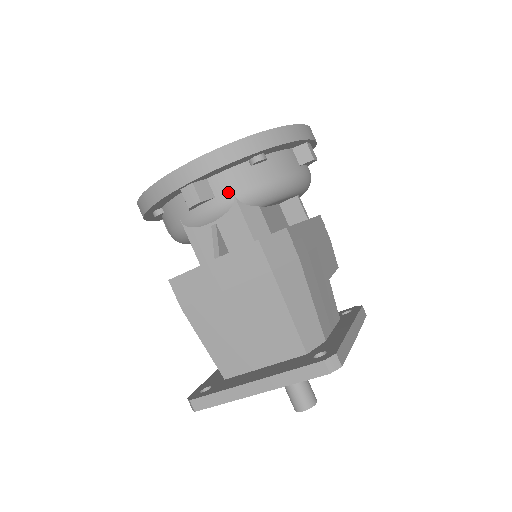
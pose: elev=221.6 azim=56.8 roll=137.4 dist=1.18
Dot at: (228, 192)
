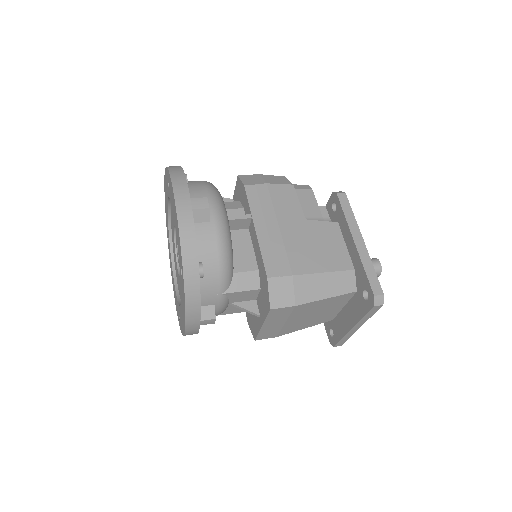
Dot at: (215, 297)
